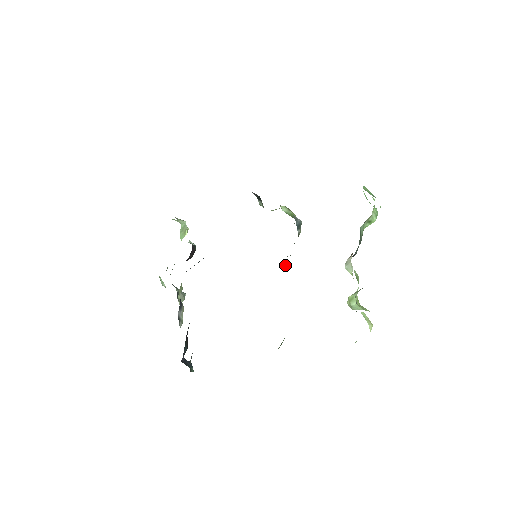
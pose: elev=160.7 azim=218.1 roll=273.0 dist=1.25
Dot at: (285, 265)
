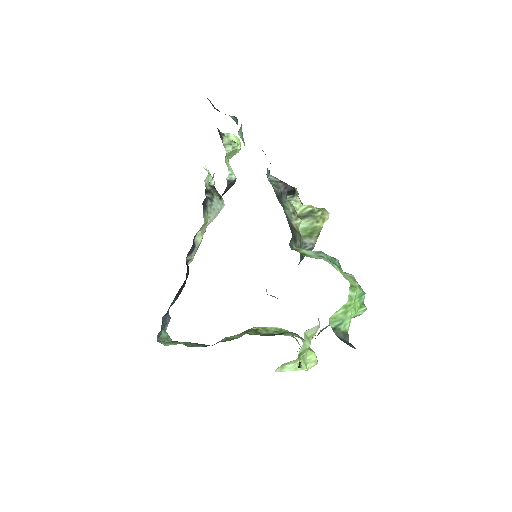
Dot at: occluded
